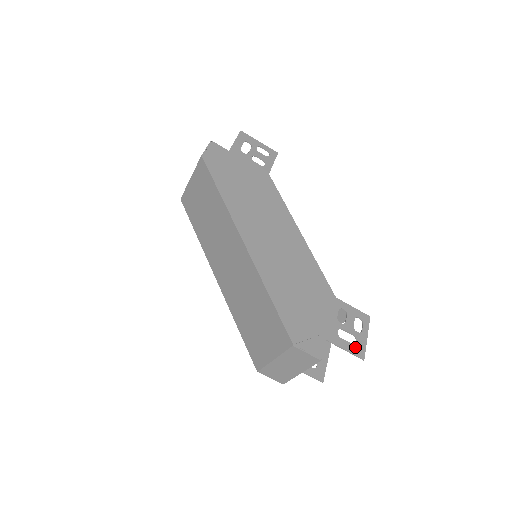
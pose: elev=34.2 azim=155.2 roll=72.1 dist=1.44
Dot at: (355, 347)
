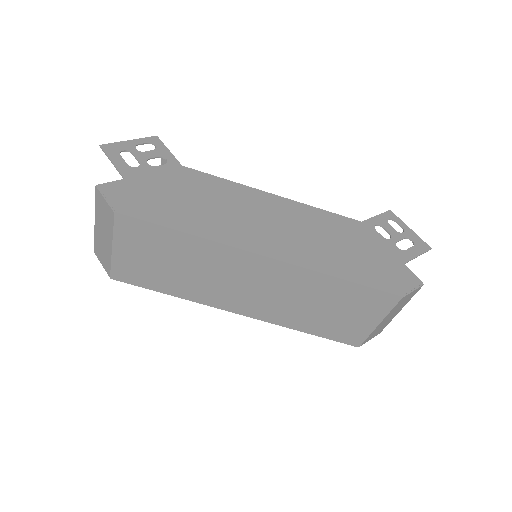
Dot at: (417, 246)
